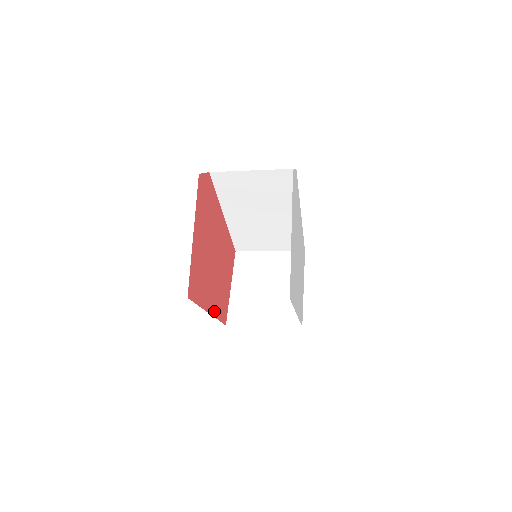
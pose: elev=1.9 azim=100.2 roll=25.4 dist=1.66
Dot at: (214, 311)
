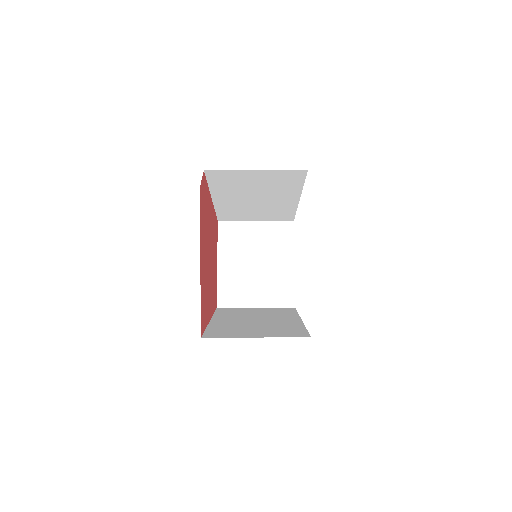
Dot at: (211, 311)
